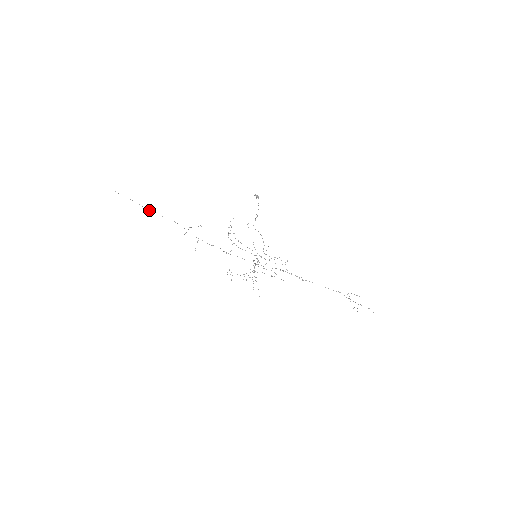
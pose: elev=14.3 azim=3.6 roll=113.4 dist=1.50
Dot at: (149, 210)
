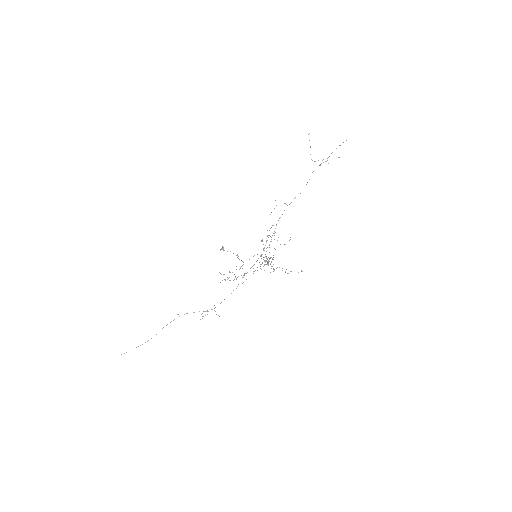
Dot at: (156, 334)
